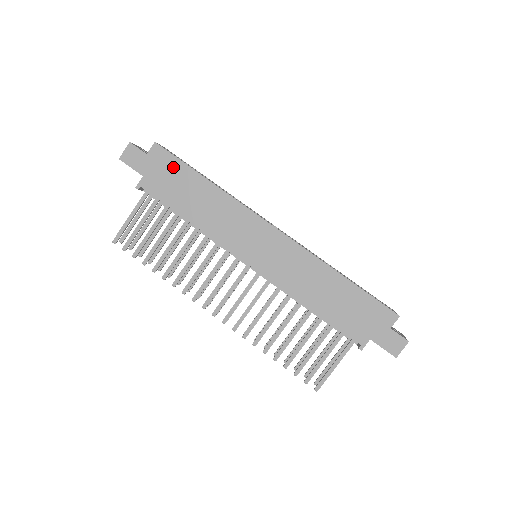
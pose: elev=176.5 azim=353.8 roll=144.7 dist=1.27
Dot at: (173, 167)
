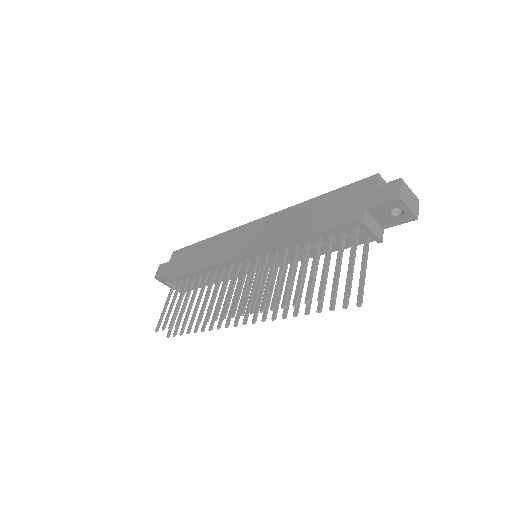
Dot at: (184, 253)
